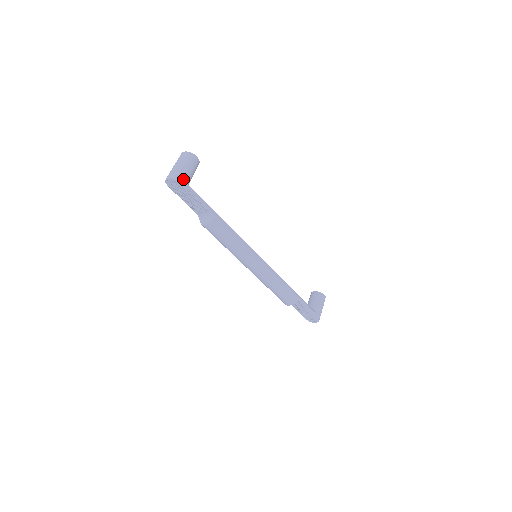
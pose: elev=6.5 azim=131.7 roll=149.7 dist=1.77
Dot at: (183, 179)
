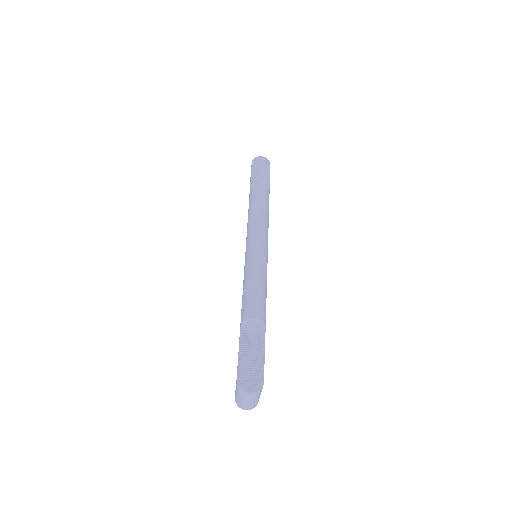
Dot at: occluded
